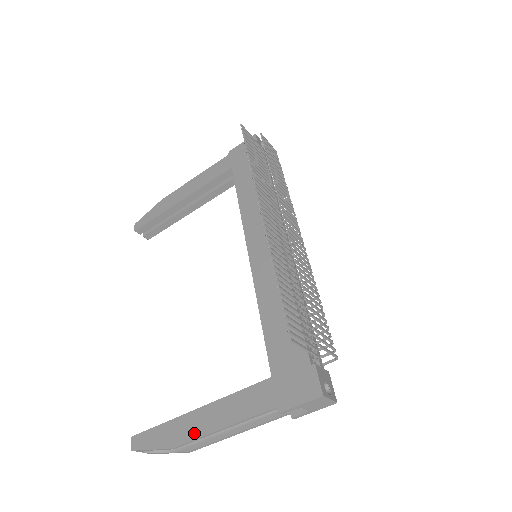
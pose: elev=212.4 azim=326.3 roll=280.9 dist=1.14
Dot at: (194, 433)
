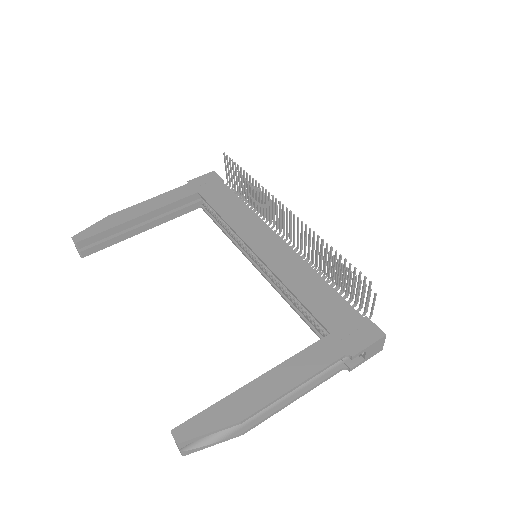
Dot at: (265, 399)
